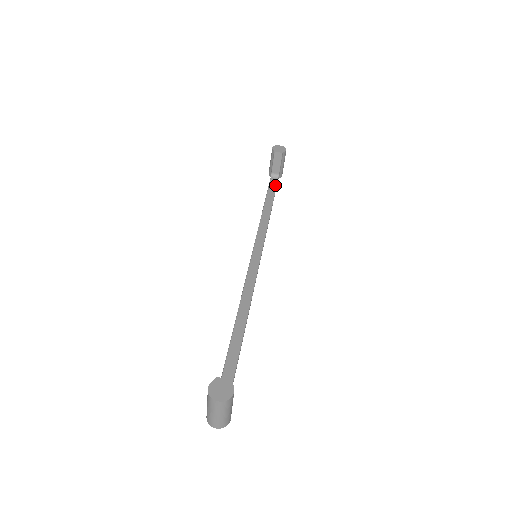
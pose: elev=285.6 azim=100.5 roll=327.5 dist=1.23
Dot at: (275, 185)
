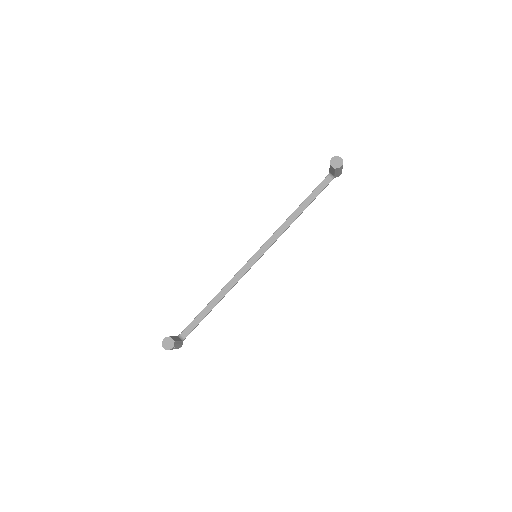
Dot at: (324, 187)
